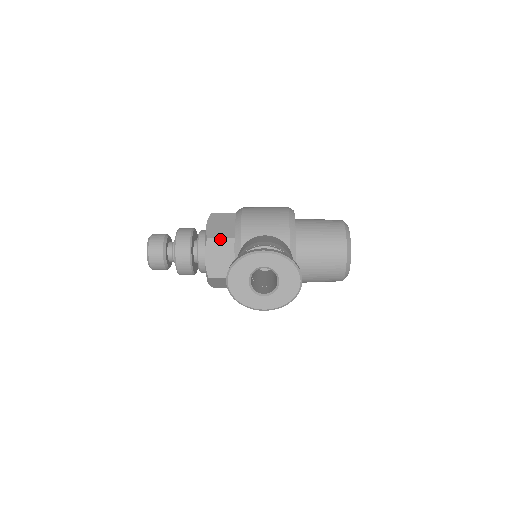
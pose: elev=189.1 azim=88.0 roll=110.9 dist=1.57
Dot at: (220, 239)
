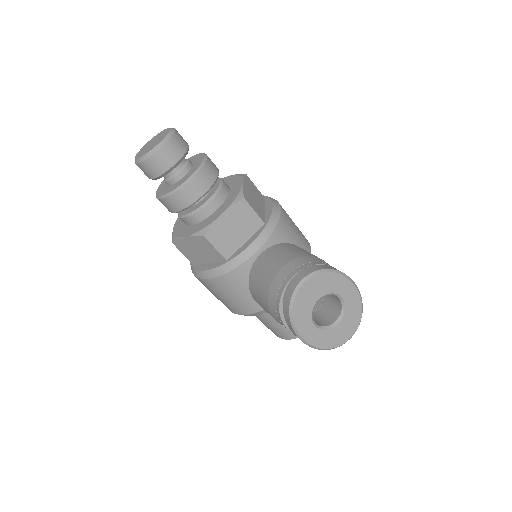
Dot at: (253, 211)
